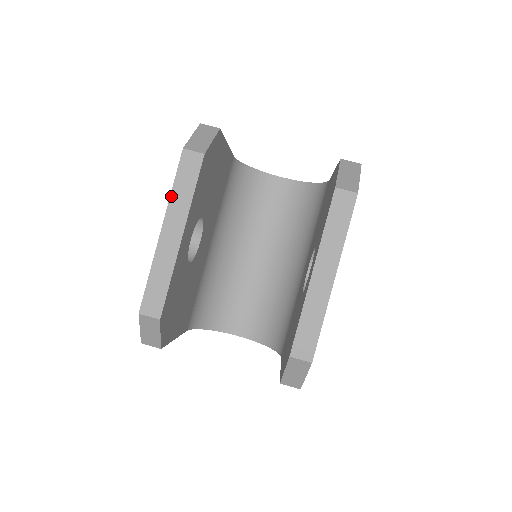
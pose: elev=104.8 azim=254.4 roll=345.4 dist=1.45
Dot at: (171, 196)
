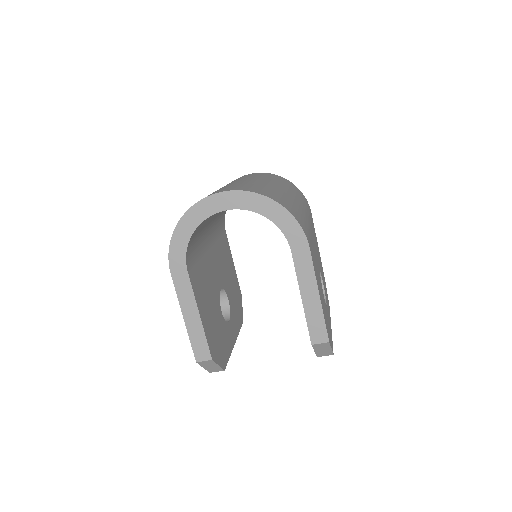
Dot at: occluded
